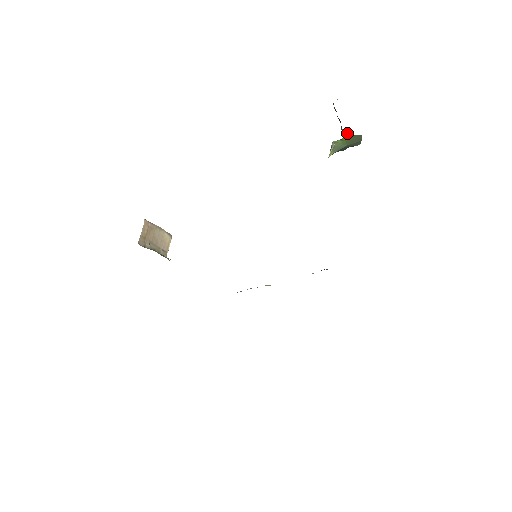
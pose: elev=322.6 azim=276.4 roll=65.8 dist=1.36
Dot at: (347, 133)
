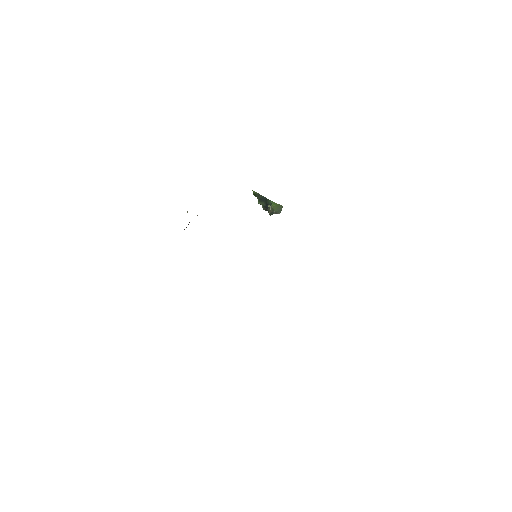
Dot at: (275, 203)
